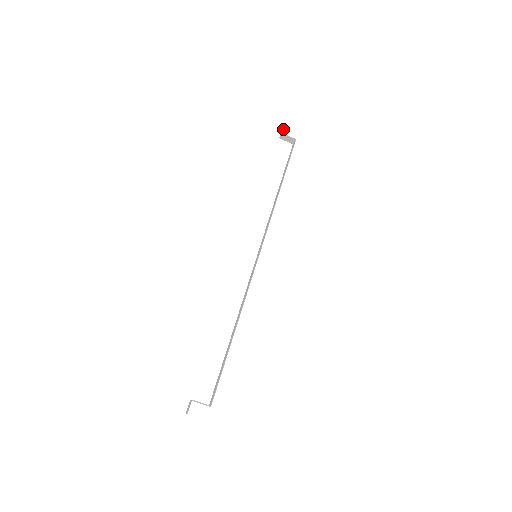
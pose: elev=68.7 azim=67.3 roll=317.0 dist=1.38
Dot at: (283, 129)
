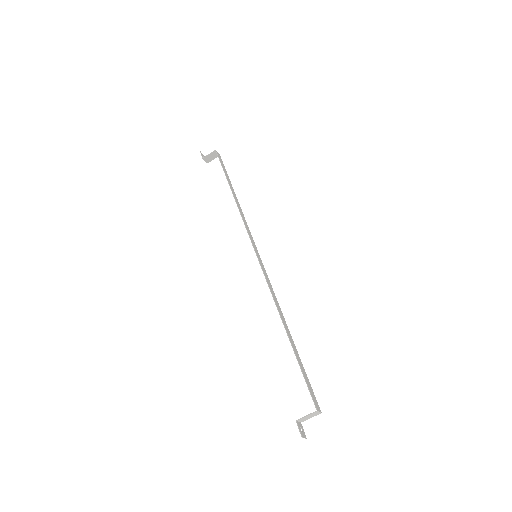
Dot at: (201, 155)
